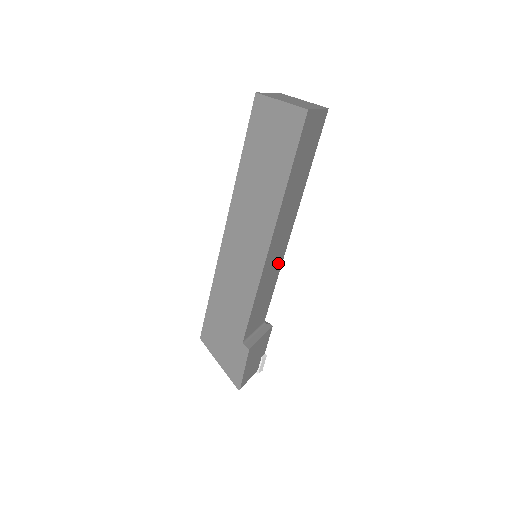
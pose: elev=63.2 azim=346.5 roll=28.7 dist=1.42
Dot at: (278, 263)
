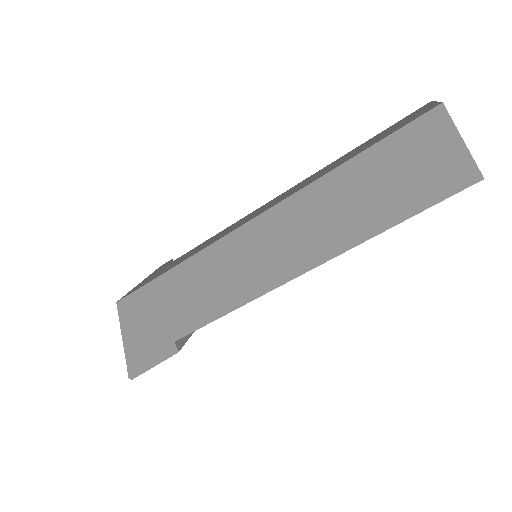
Dot at: occluded
